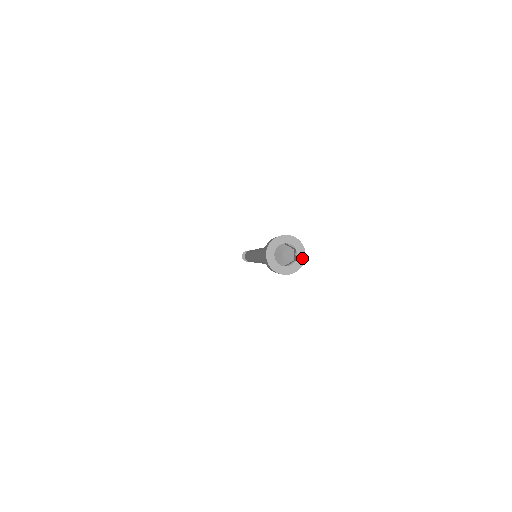
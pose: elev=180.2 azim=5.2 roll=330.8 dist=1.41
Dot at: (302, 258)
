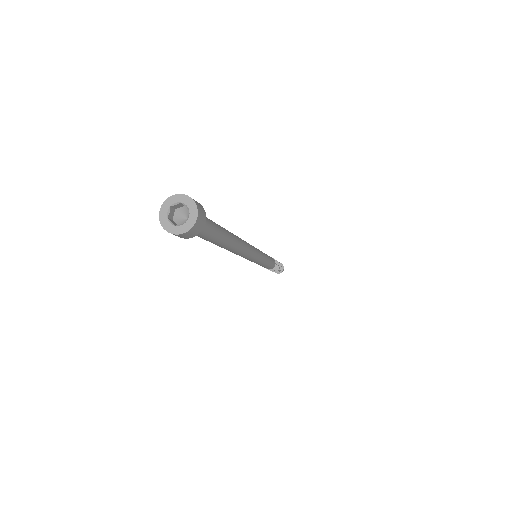
Dot at: (192, 204)
